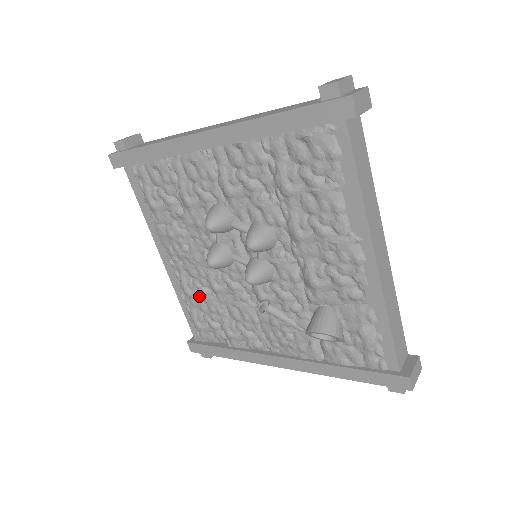
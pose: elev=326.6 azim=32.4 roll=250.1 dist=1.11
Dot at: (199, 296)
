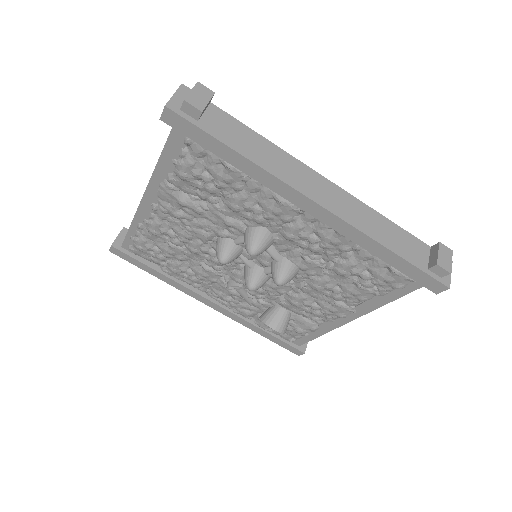
Dot at: (165, 240)
